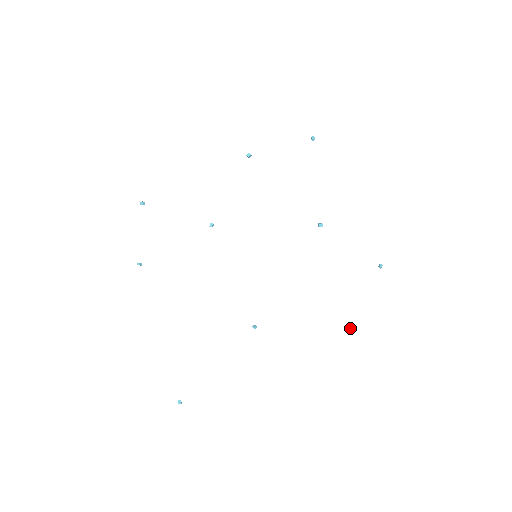
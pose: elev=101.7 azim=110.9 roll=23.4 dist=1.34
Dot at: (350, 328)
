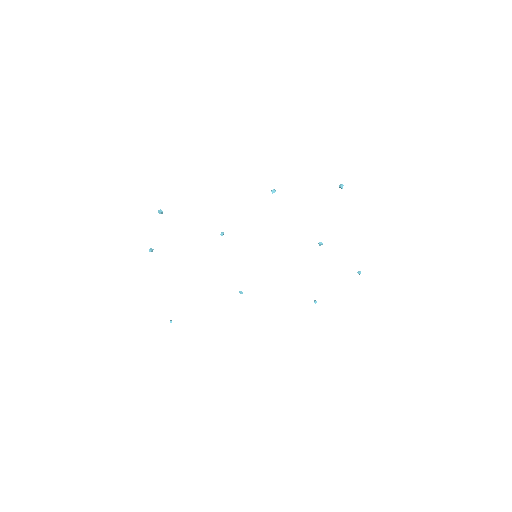
Dot at: occluded
